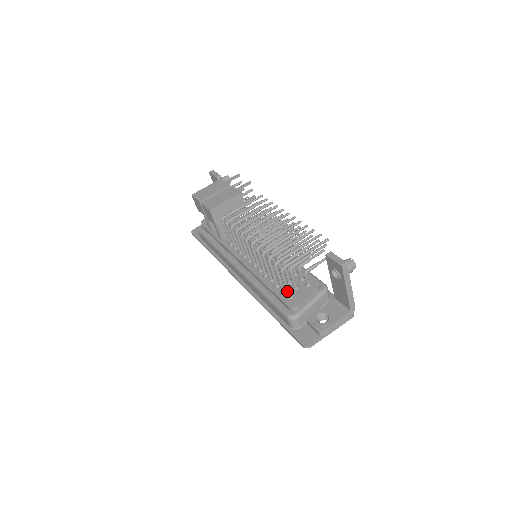
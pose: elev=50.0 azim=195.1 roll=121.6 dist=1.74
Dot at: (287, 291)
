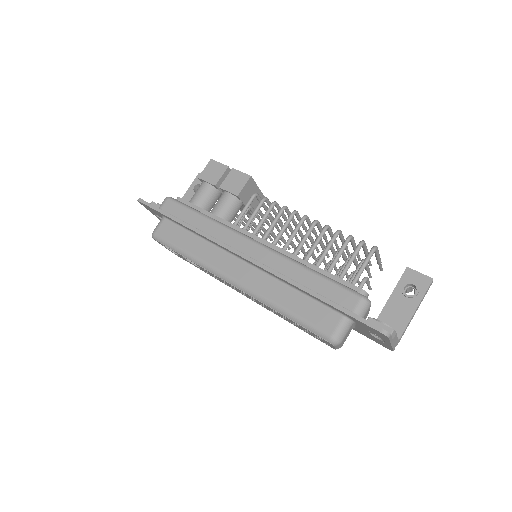
Dot at: (359, 276)
